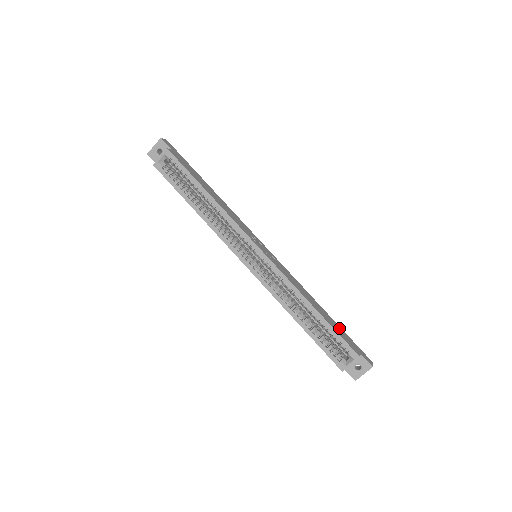
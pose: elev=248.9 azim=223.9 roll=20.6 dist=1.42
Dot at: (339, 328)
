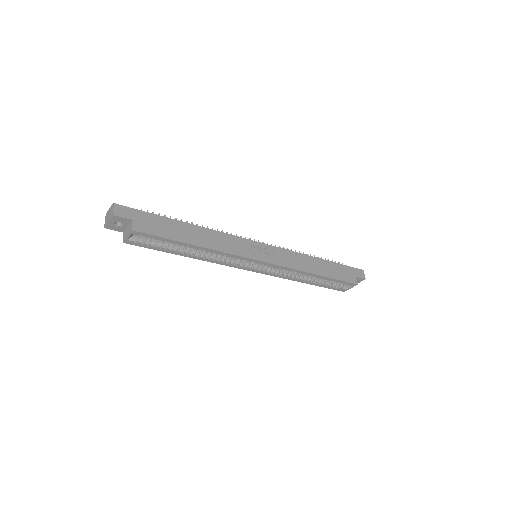
Dot at: (337, 267)
